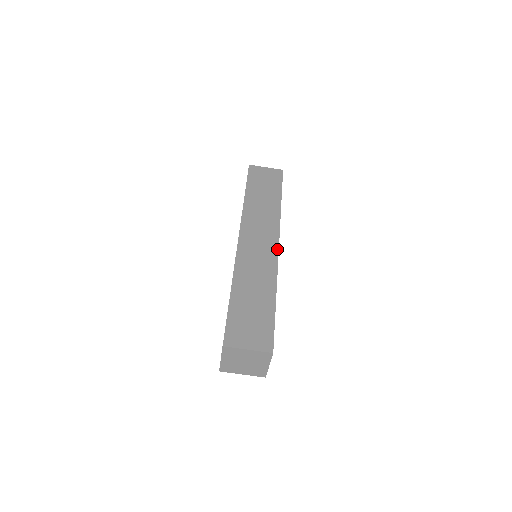
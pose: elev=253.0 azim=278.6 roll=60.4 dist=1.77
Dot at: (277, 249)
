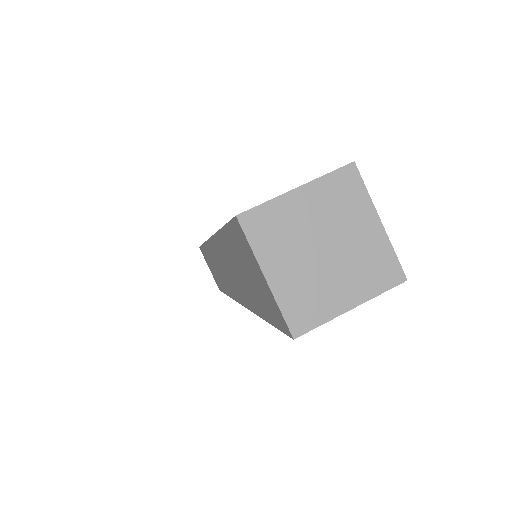
Dot at: occluded
